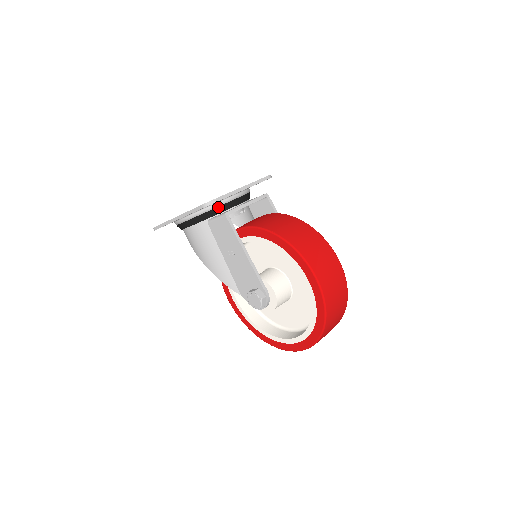
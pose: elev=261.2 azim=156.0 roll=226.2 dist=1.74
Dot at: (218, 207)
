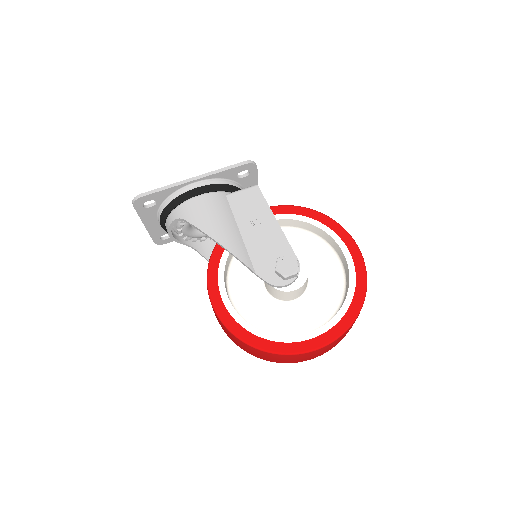
Dot at: (238, 187)
